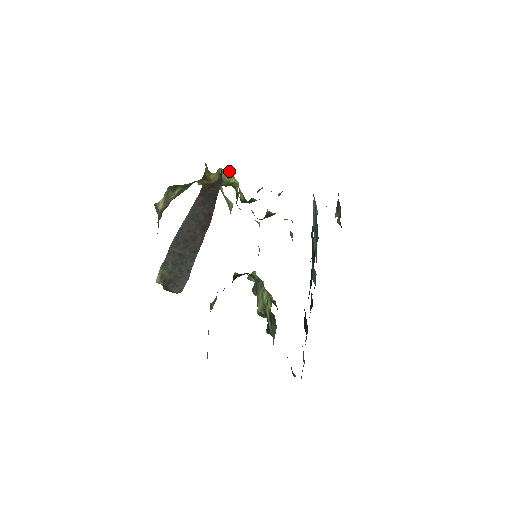
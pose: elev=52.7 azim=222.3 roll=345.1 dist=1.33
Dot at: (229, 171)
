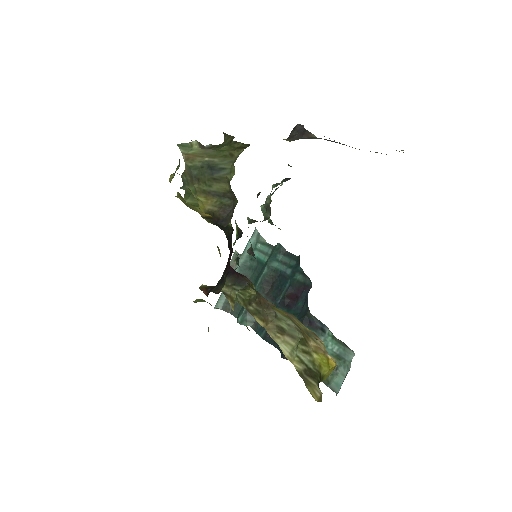
Dot at: occluded
